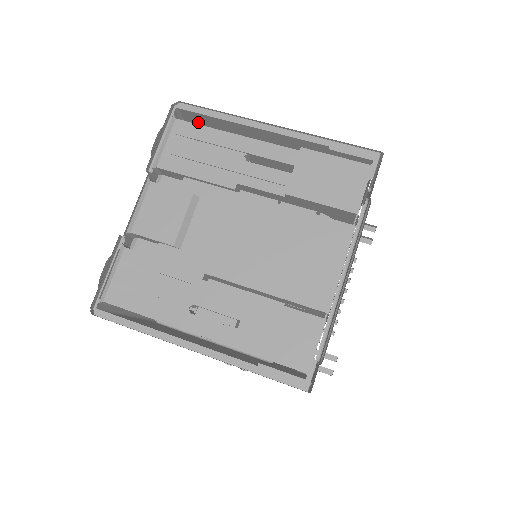
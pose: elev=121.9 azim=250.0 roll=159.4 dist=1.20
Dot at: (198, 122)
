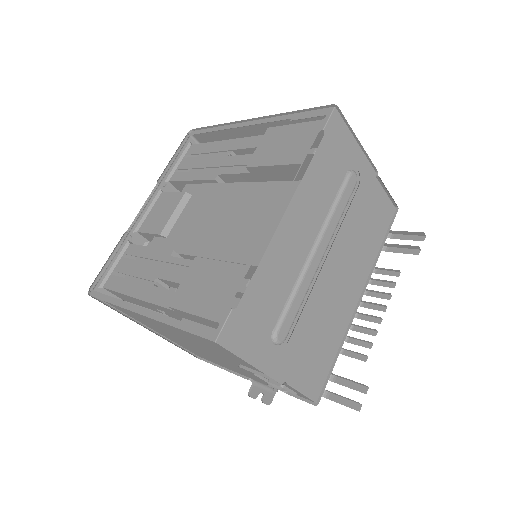
Dot at: occluded
